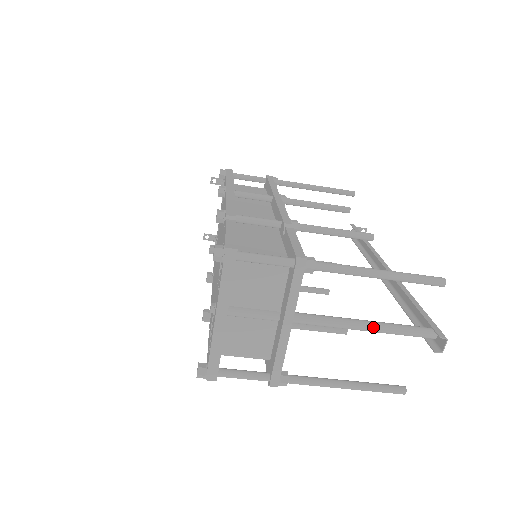
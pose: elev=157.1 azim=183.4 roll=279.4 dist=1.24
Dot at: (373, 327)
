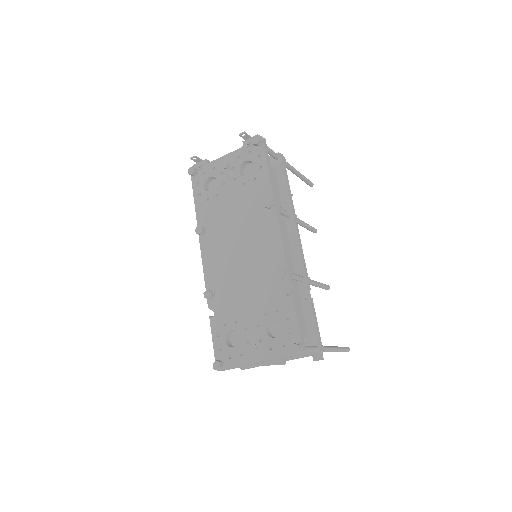
Dot at: occluded
